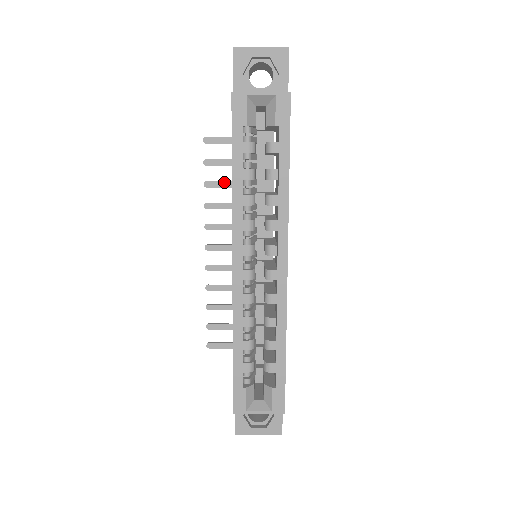
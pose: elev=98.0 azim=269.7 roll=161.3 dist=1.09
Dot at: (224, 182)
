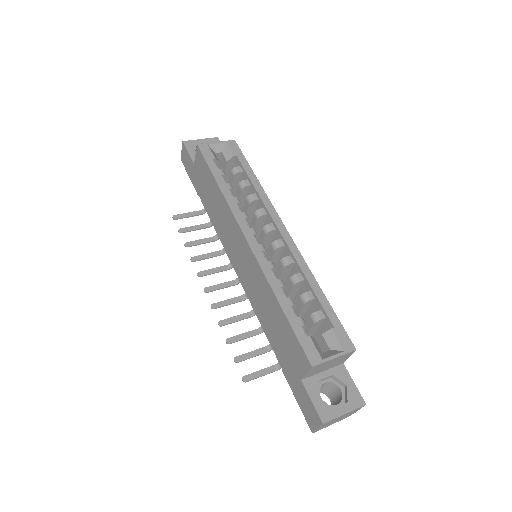
Dot at: (200, 240)
